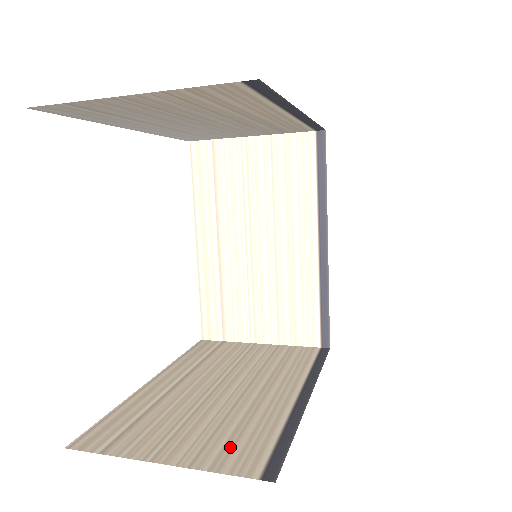
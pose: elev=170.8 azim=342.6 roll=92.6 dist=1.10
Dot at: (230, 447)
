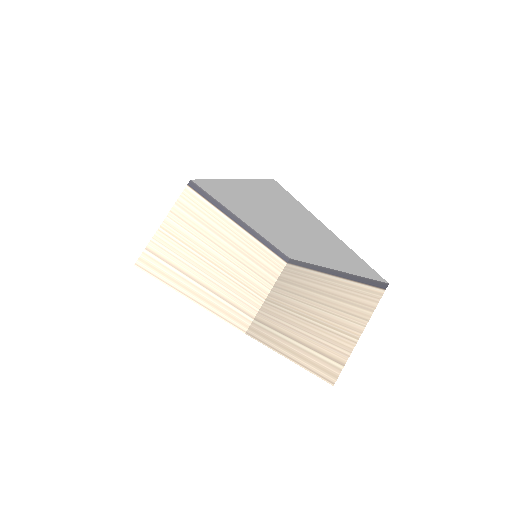
Dot at: (360, 304)
